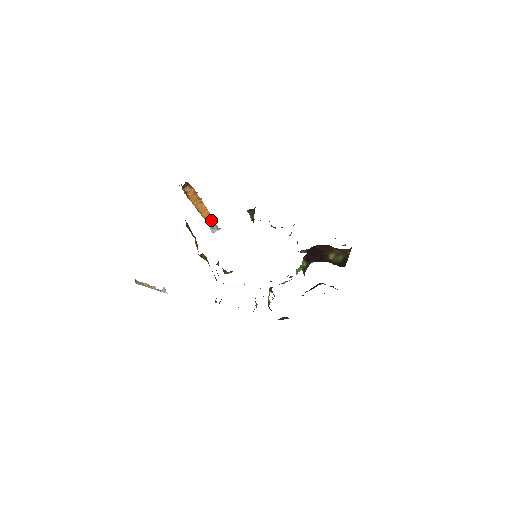
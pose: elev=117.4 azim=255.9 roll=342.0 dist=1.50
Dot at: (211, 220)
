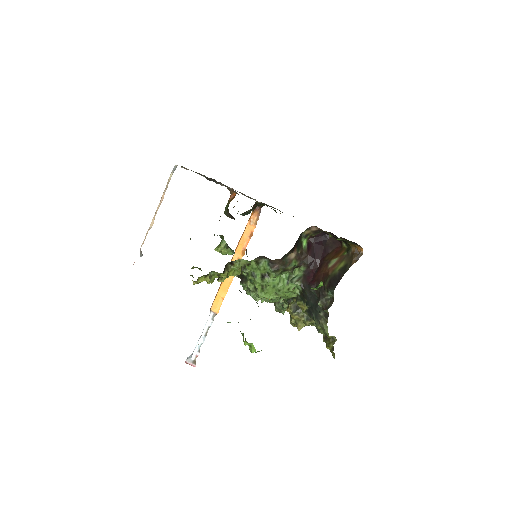
Dot at: (208, 328)
